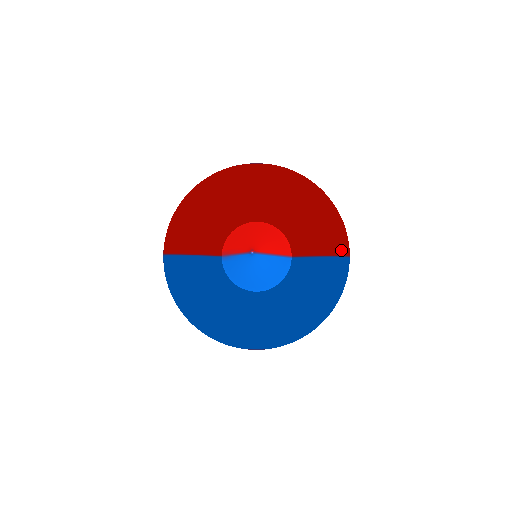
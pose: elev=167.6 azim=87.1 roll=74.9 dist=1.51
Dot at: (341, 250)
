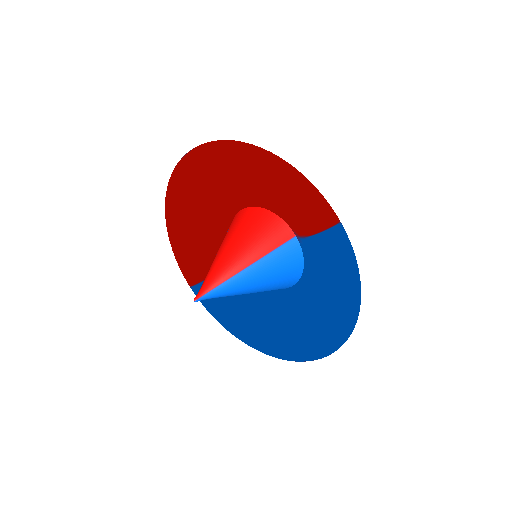
Dot at: (319, 222)
